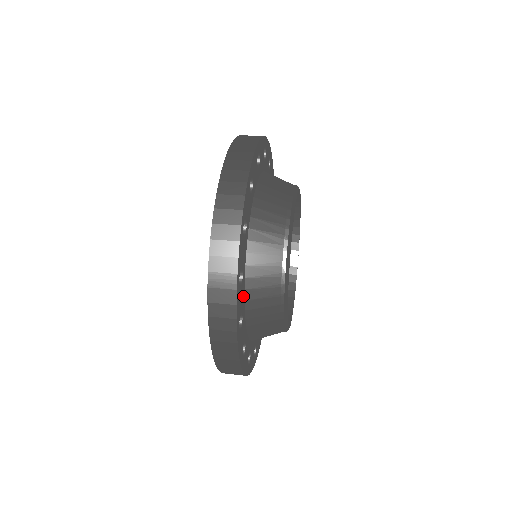
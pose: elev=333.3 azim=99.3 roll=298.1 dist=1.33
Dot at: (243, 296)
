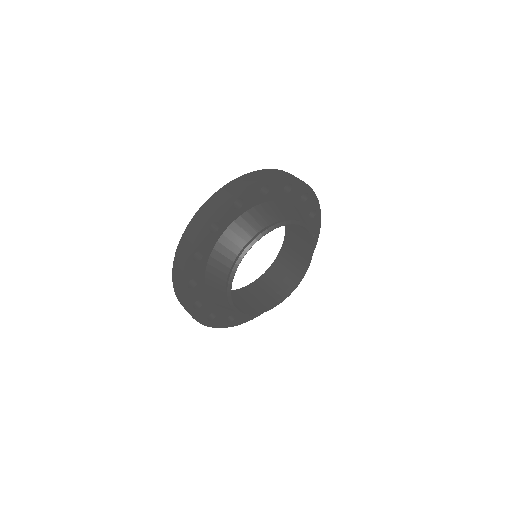
Dot at: (226, 311)
